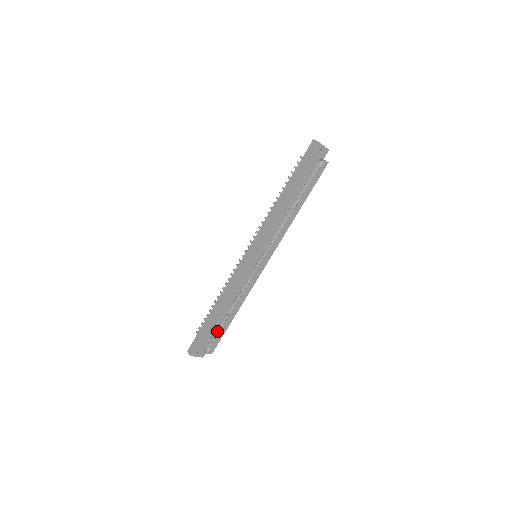
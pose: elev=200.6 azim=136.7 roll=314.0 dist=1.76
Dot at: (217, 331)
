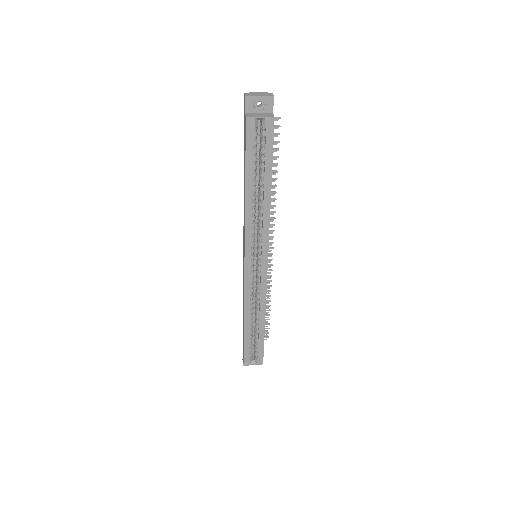
Dot at: (255, 341)
